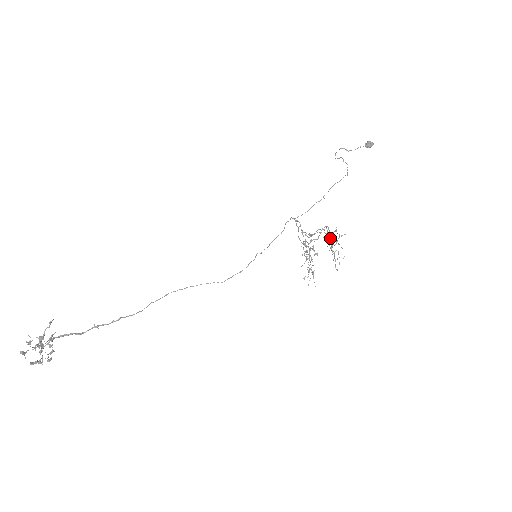
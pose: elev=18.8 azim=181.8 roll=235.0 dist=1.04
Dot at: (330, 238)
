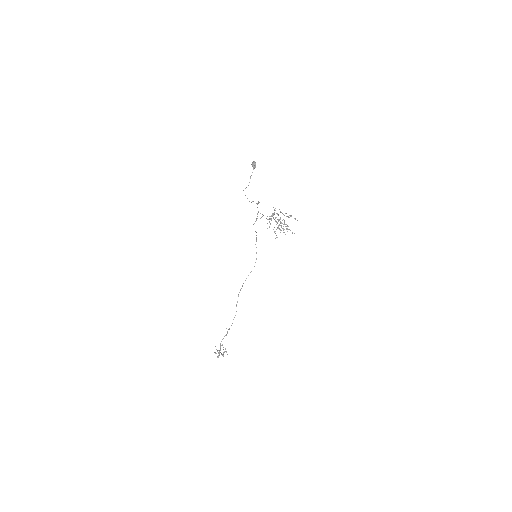
Dot at: occluded
